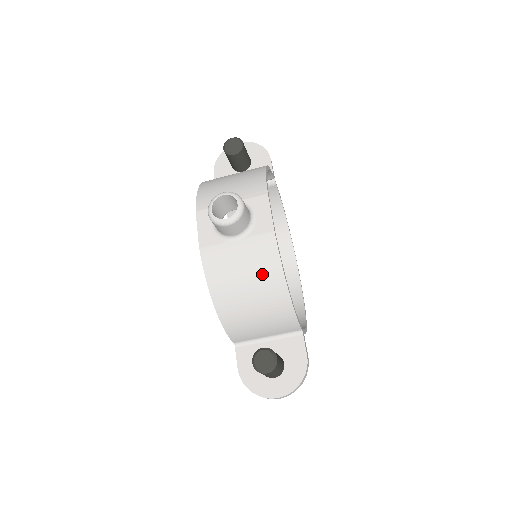
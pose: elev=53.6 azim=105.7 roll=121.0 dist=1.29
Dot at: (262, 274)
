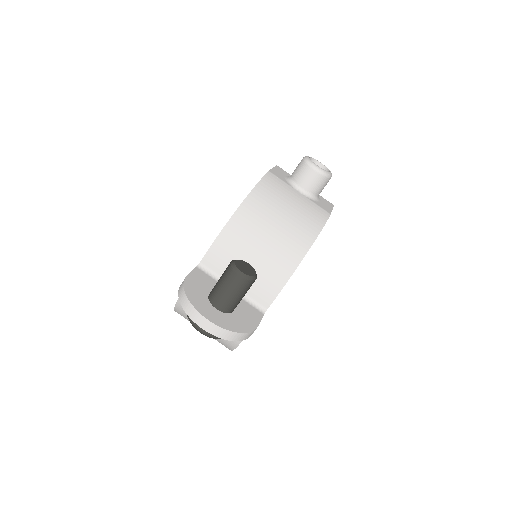
Dot at: (301, 222)
